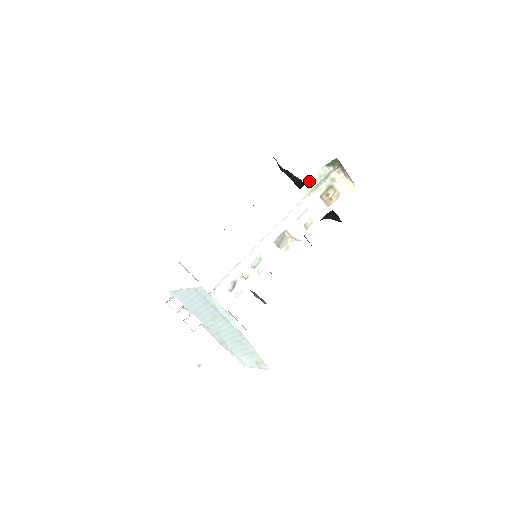
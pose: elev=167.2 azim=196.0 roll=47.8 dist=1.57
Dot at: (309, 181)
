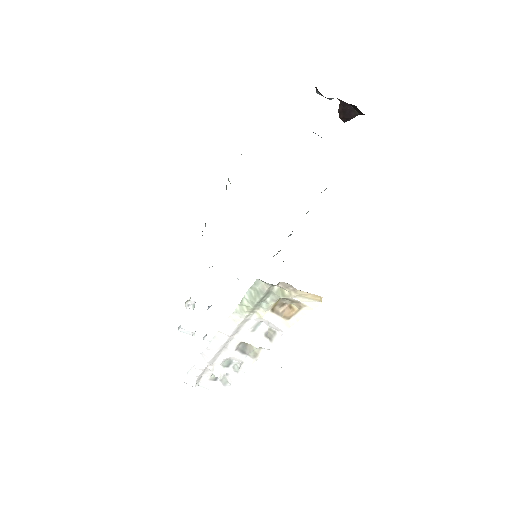
Dot at: (244, 298)
